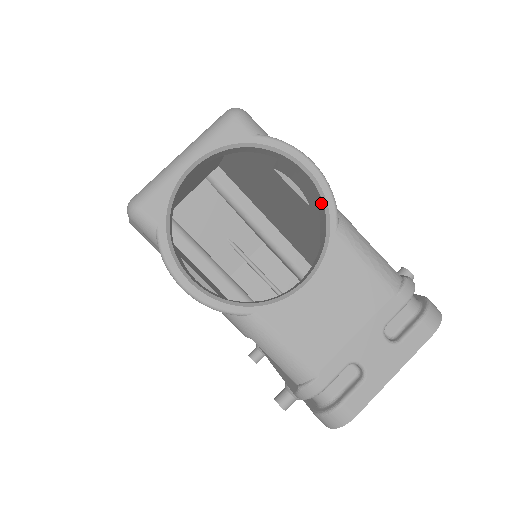
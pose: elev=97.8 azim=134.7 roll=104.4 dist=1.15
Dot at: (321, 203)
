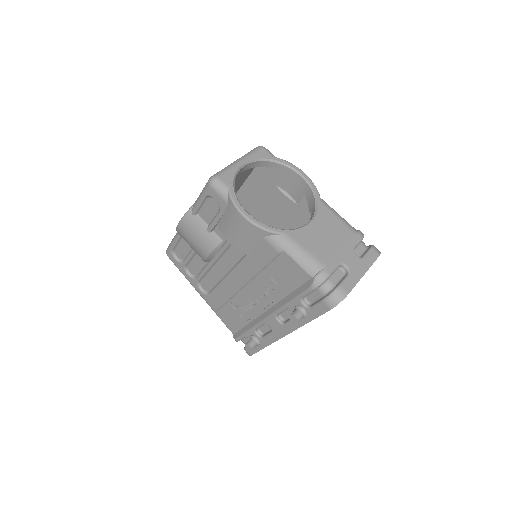
Dot at: (310, 191)
